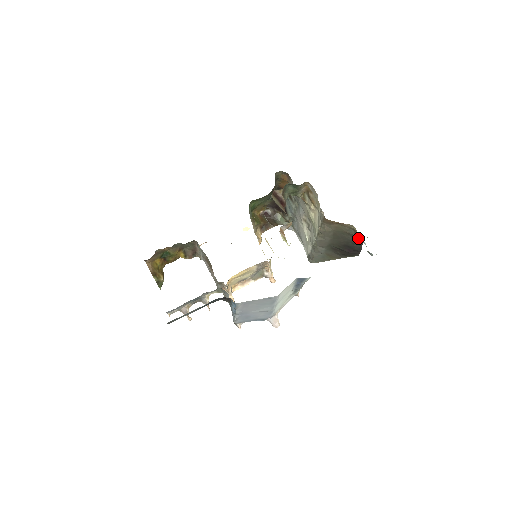
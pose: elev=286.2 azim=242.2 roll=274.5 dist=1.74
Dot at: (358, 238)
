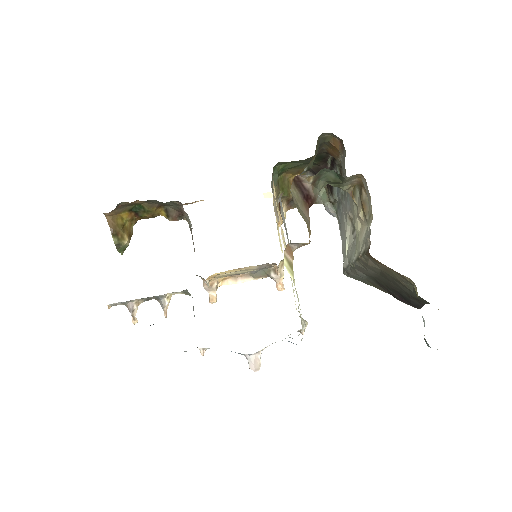
Dot at: (419, 296)
